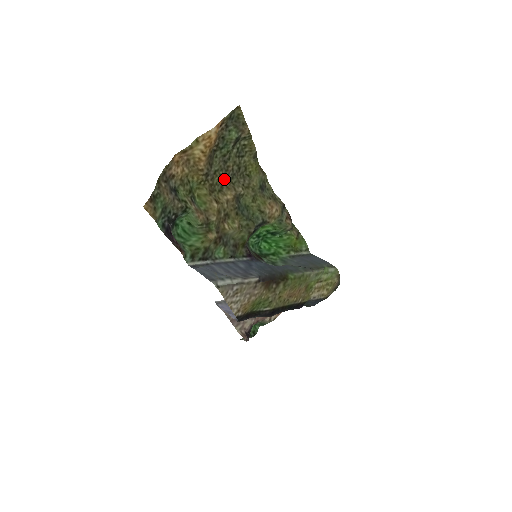
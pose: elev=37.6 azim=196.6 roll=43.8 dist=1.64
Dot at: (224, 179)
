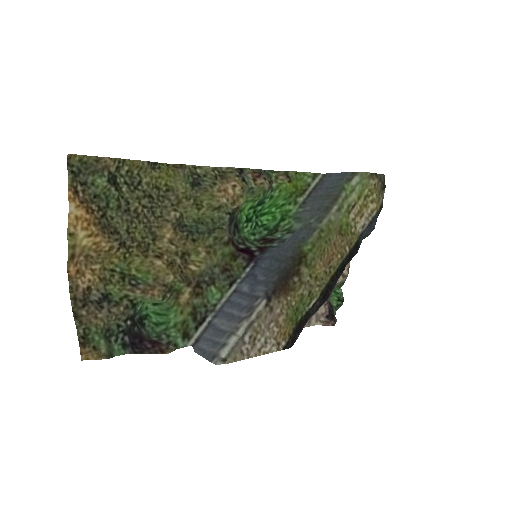
Dot at: (145, 225)
